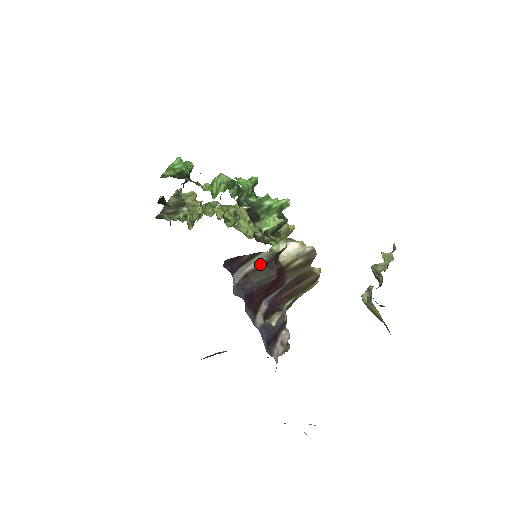
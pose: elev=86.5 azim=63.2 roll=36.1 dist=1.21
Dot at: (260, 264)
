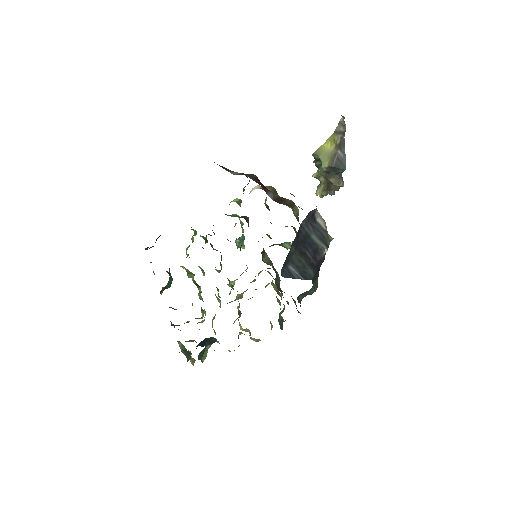
Dot at: (239, 174)
